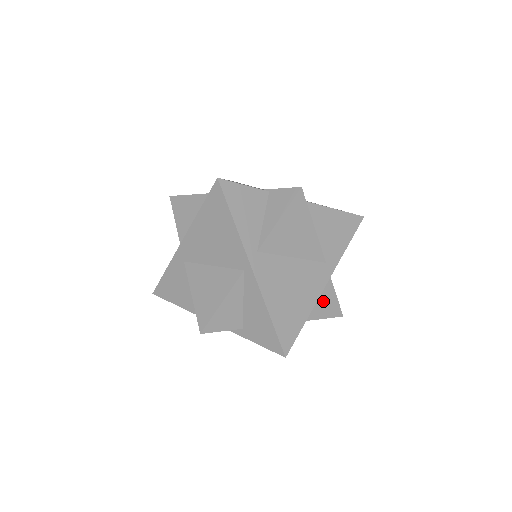
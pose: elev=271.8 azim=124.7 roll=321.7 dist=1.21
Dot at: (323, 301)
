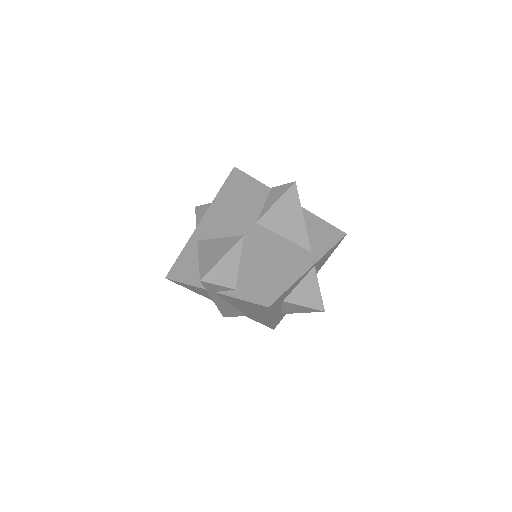
Dot at: (307, 289)
